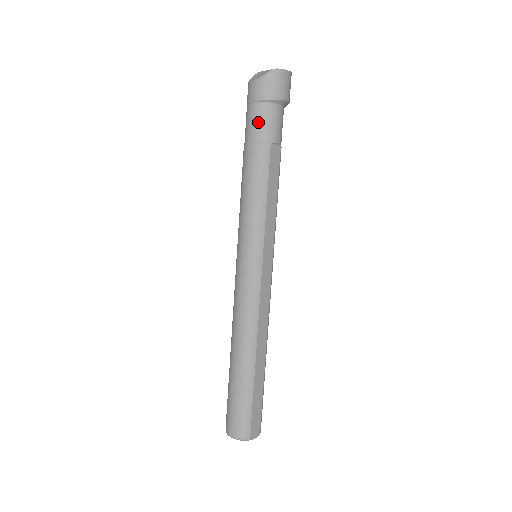
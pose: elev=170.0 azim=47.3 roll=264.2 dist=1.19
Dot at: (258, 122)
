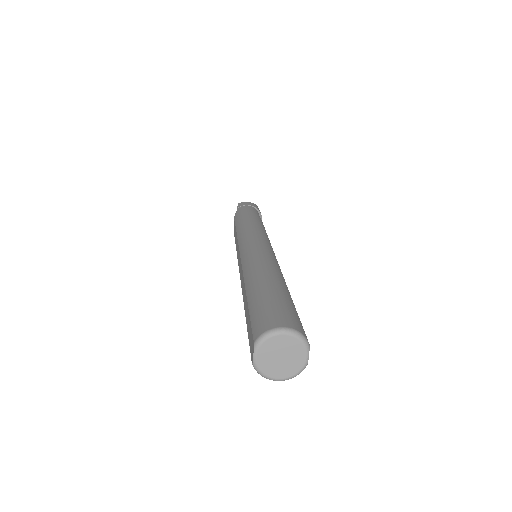
Dot at: (254, 210)
